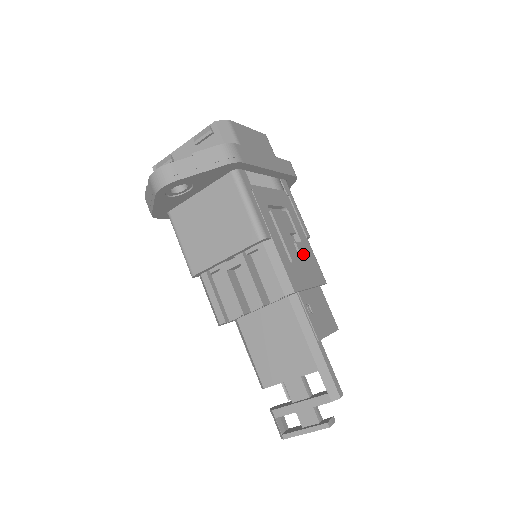
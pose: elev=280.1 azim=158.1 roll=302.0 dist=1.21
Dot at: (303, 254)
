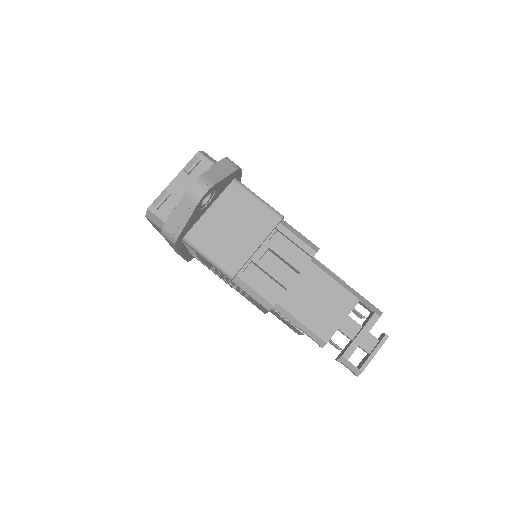
Dot at: occluded
